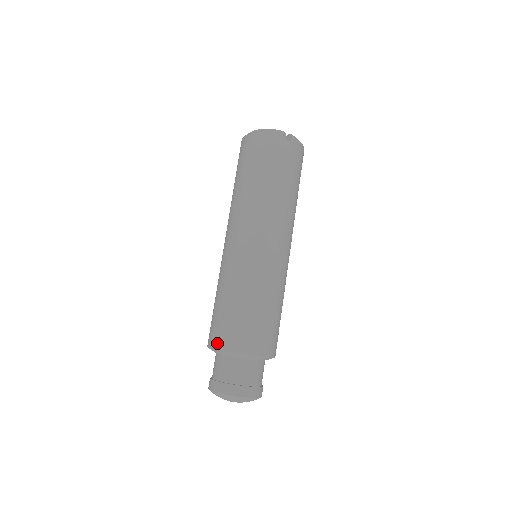
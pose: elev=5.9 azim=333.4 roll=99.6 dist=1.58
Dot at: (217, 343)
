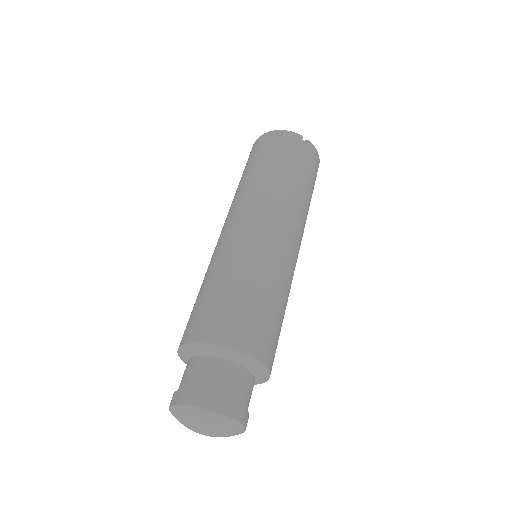
Dot at: (194, 335)
